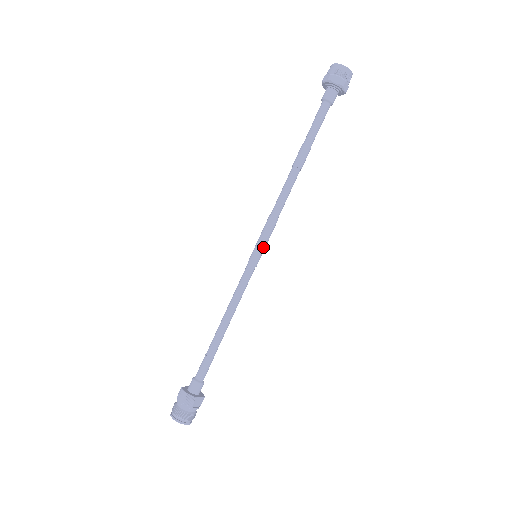
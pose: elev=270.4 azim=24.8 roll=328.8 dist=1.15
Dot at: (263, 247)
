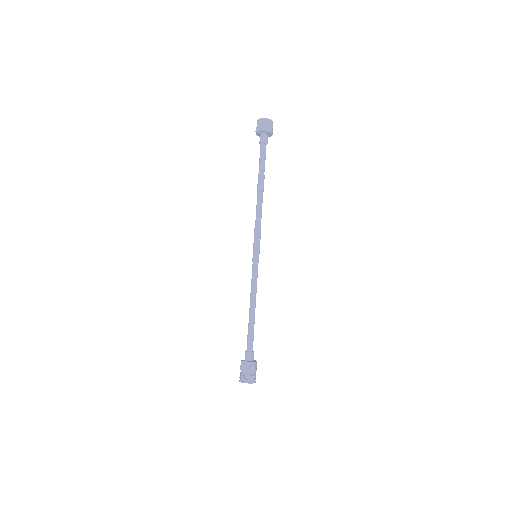
Dot at: (259, 248)
